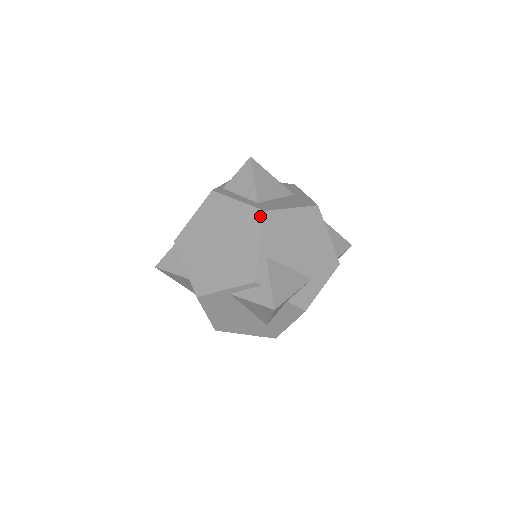
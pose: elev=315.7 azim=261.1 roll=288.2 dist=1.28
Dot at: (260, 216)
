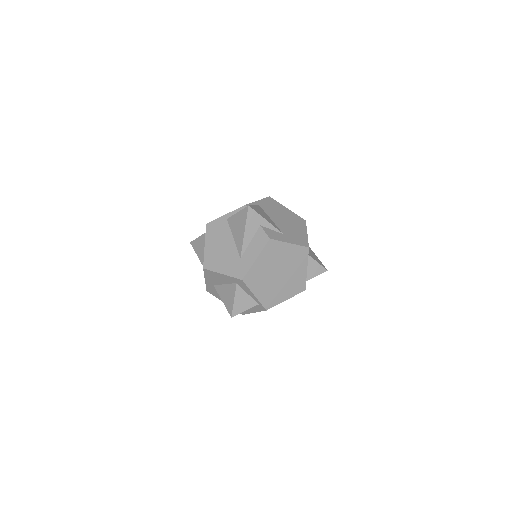
Dot at: occluded
